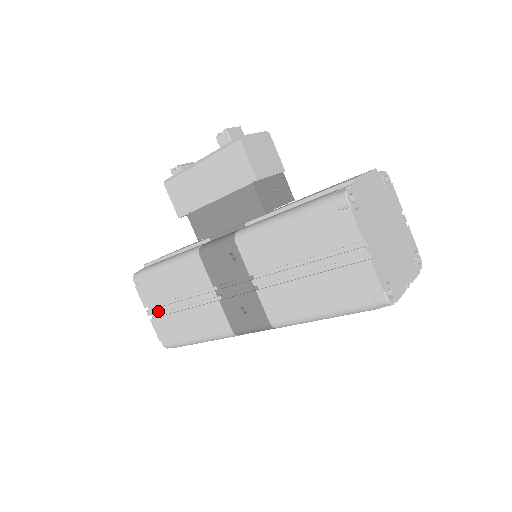
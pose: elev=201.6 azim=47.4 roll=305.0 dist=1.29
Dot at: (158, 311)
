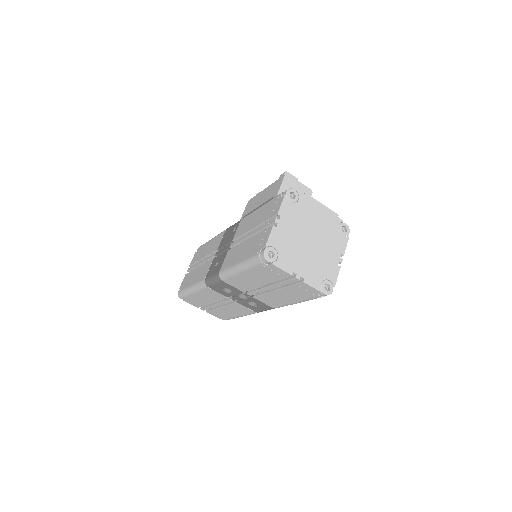
Dot at: (192, 268)
